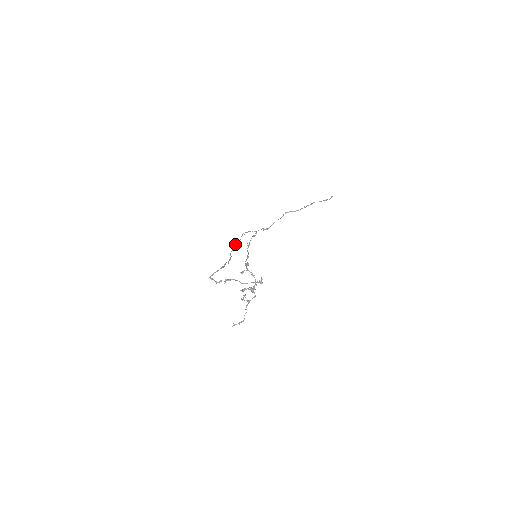
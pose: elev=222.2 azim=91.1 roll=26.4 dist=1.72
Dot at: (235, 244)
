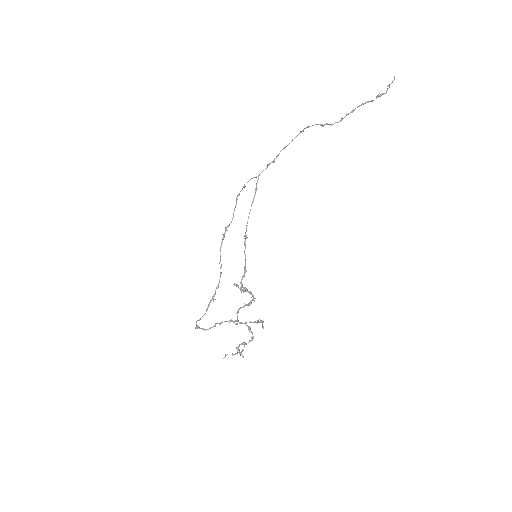
Dot at: (226, 228)
